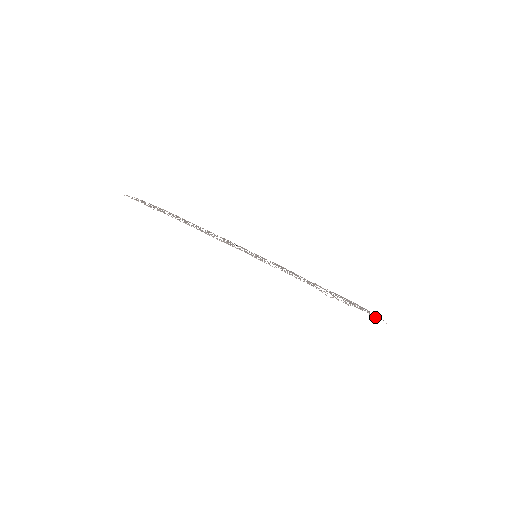
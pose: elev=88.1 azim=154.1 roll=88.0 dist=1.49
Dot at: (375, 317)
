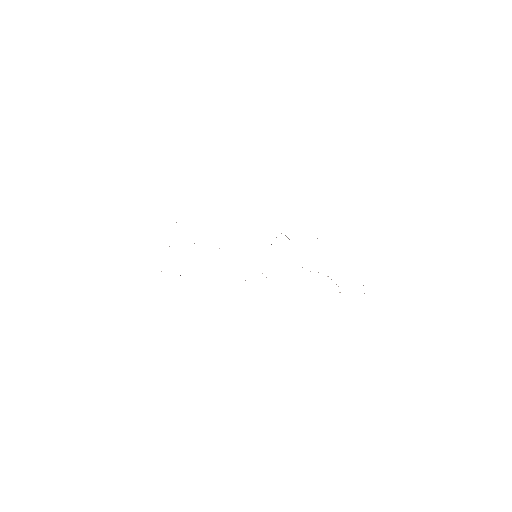
Dot at: occluded
